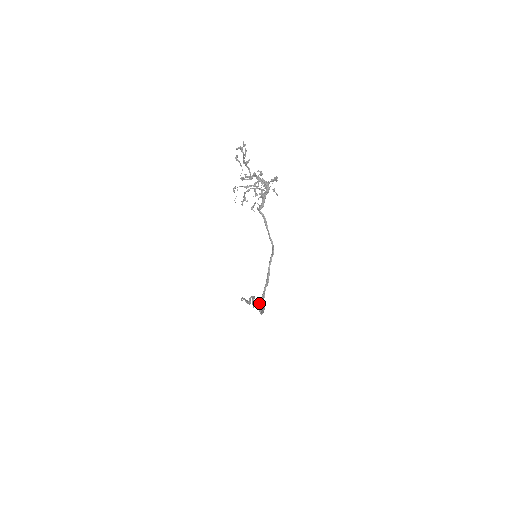
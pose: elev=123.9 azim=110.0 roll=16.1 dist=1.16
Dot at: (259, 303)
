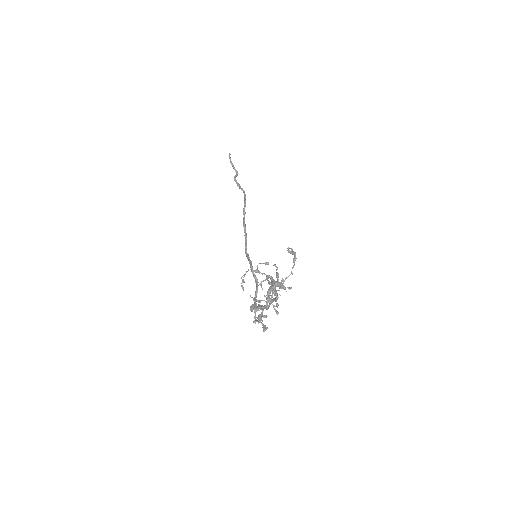
Dot at: (253, 274)
